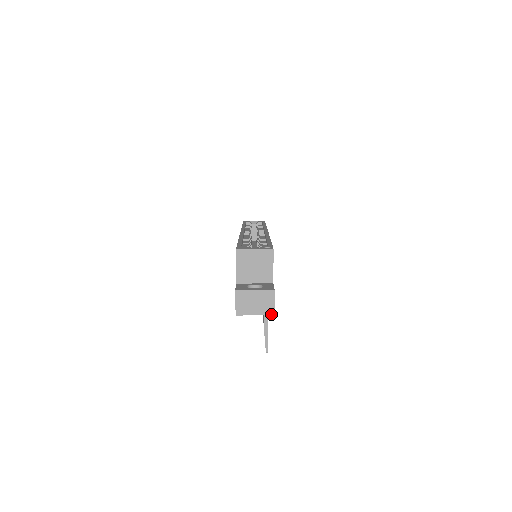
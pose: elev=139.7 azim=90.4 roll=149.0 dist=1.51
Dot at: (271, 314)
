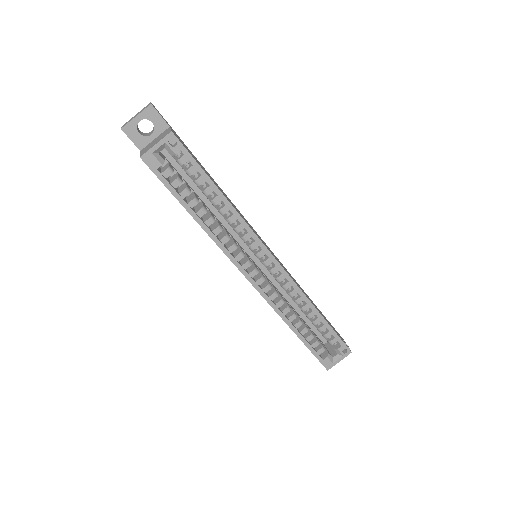
Dot at: occluded
